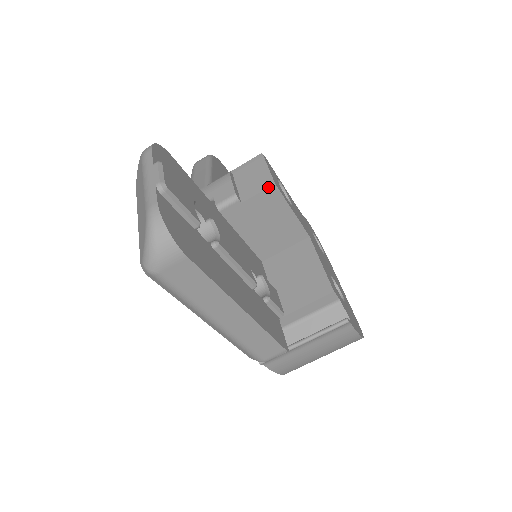
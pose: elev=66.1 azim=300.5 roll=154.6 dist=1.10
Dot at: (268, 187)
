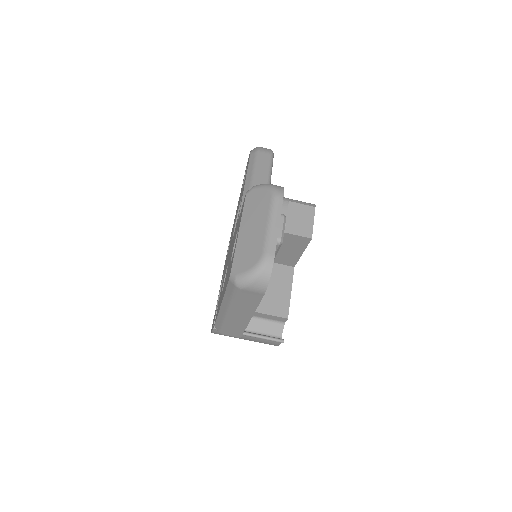
Dot at: (306, 237)
